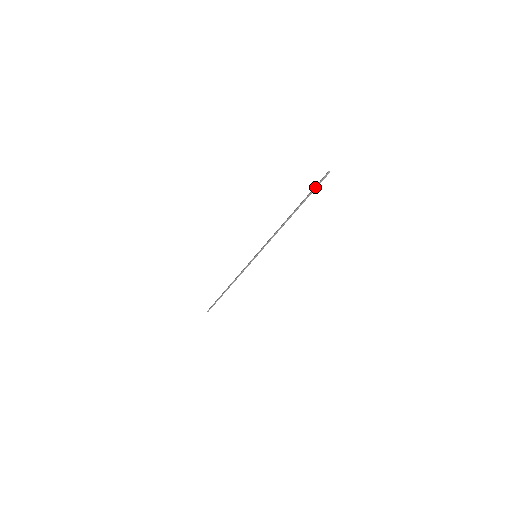
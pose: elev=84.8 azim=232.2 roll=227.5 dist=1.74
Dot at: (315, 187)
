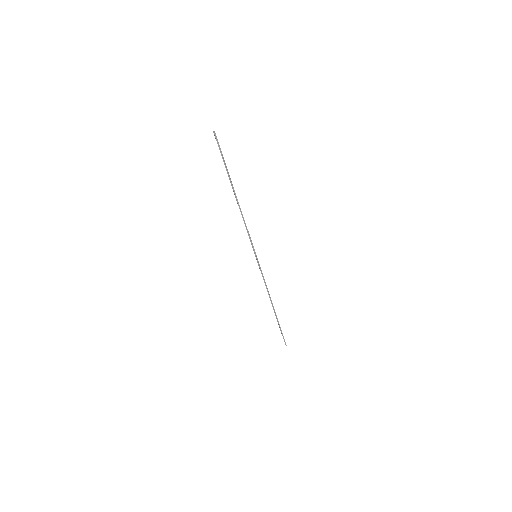
Dot at: occluded
